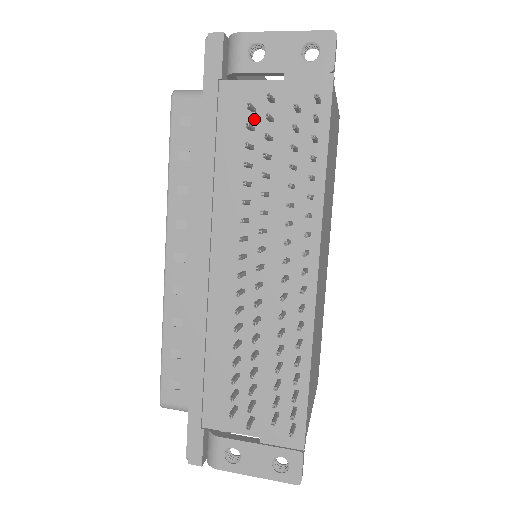
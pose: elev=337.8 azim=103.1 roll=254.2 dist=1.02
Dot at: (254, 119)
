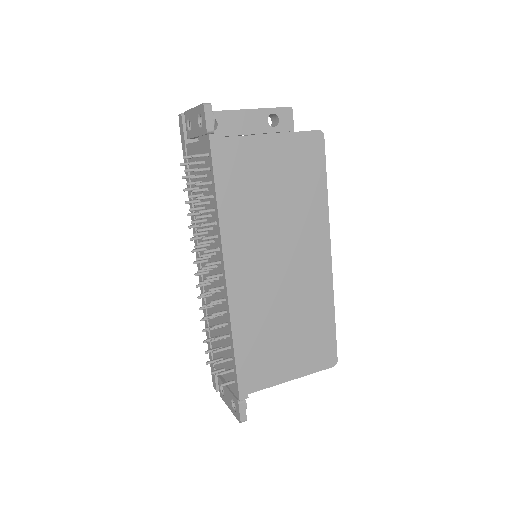
Dot at: occluded
